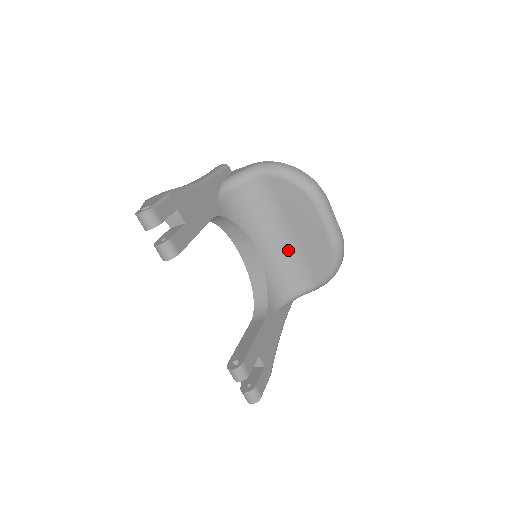
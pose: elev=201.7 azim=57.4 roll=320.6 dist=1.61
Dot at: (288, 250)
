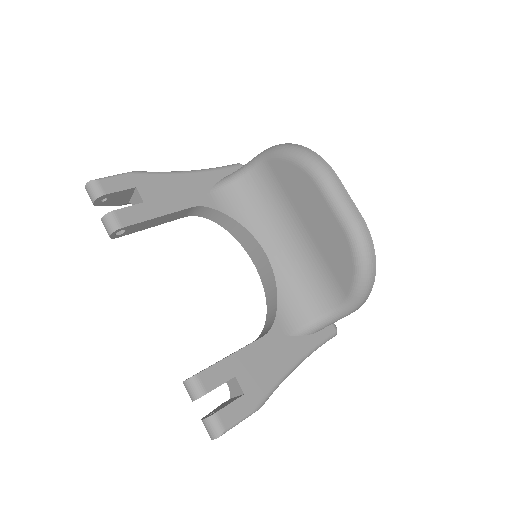
Dot at: (305, 252)
